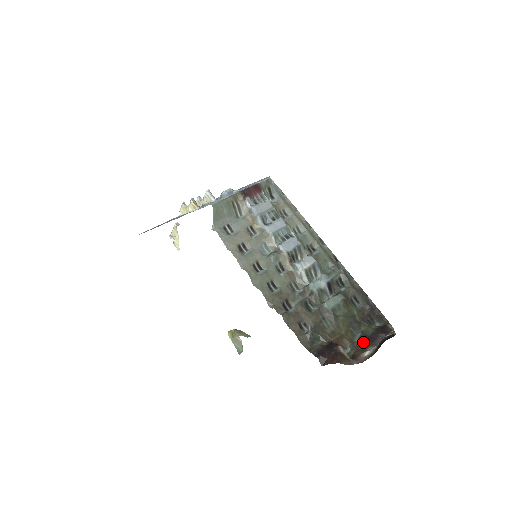
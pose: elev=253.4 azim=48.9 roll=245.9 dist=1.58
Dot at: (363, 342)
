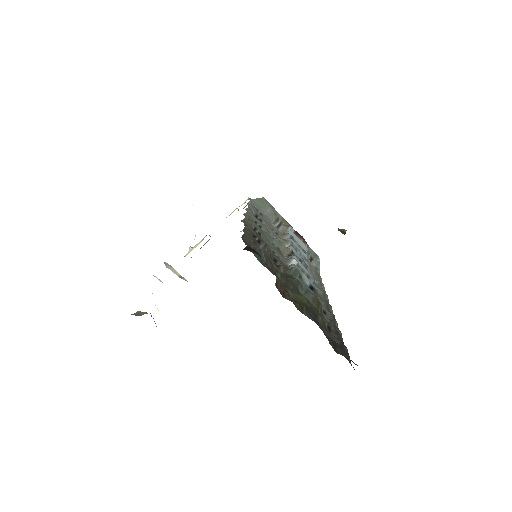
Dot at: (309, 314)
